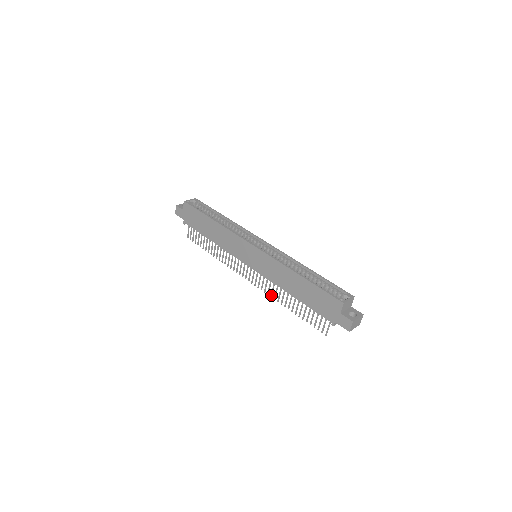
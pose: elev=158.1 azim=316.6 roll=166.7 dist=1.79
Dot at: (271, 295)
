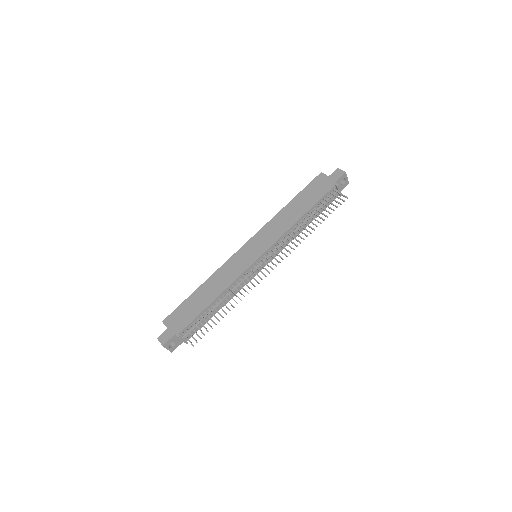
Dot at: (295, 245)
